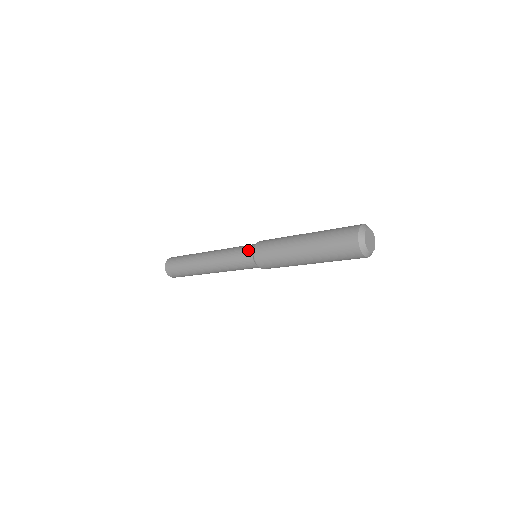
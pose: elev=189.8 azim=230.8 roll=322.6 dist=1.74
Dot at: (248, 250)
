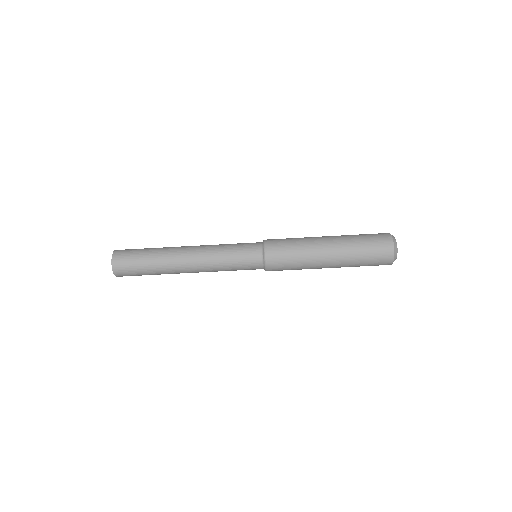
Dot at: occluded
